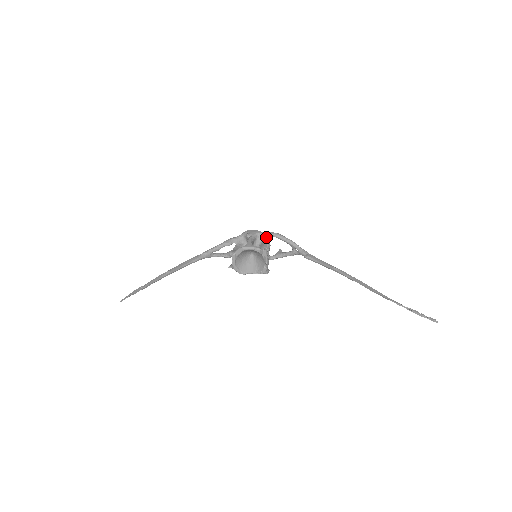
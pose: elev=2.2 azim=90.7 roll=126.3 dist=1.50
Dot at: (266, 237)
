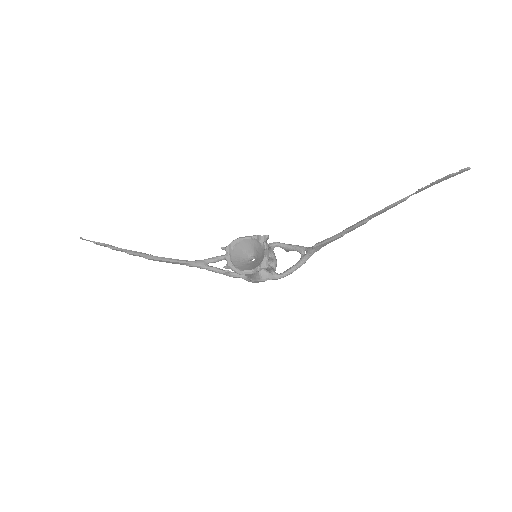
Dot at: (269, 246)
